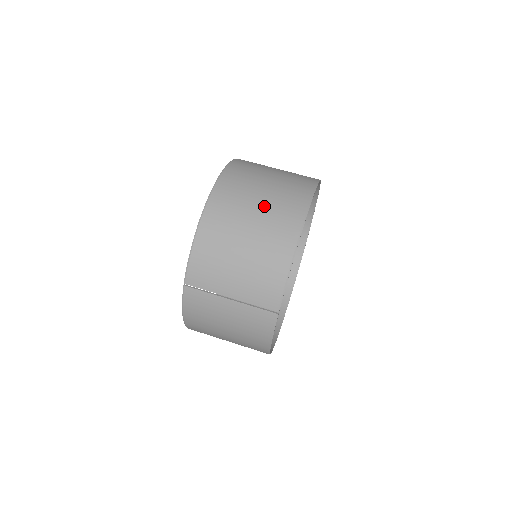
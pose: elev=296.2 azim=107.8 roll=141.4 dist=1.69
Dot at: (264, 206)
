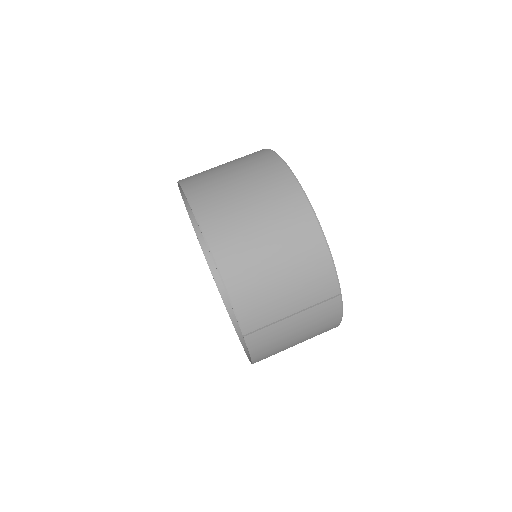
Dot at: (263, 213)
